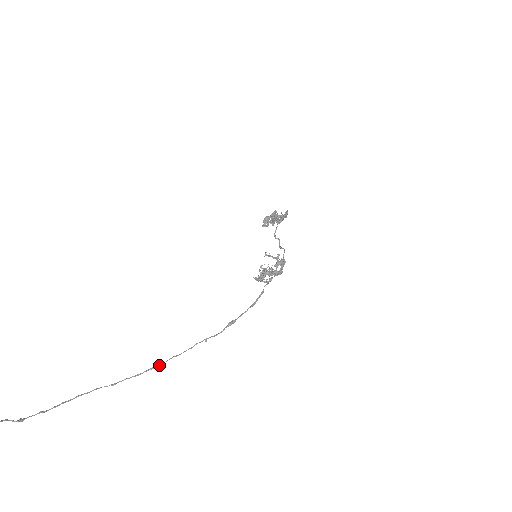
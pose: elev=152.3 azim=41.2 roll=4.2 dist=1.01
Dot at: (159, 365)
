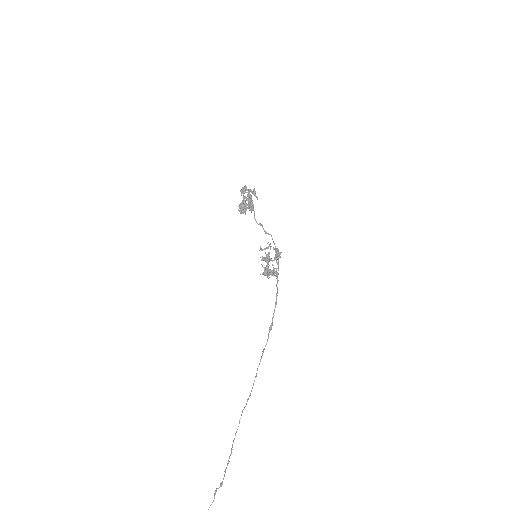
Dot at: occluded
